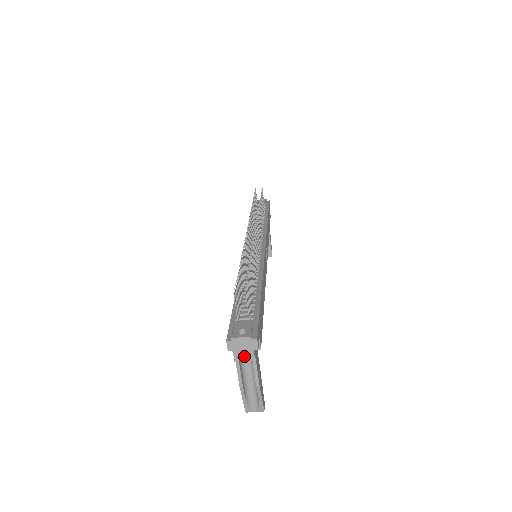
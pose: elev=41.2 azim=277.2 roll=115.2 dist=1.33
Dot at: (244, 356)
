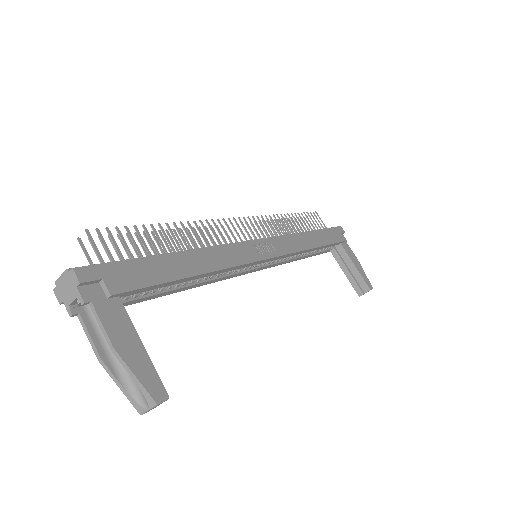
Dot at: occluded
